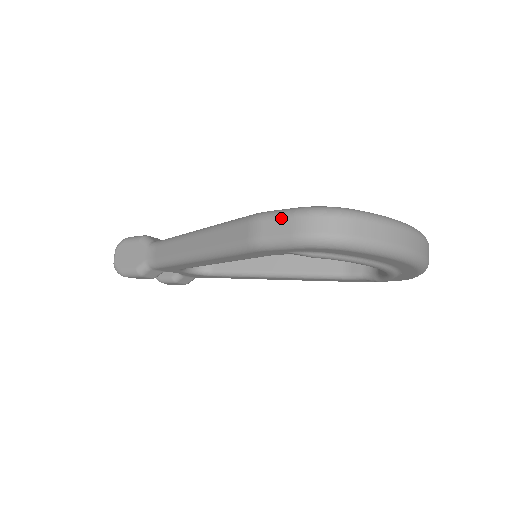
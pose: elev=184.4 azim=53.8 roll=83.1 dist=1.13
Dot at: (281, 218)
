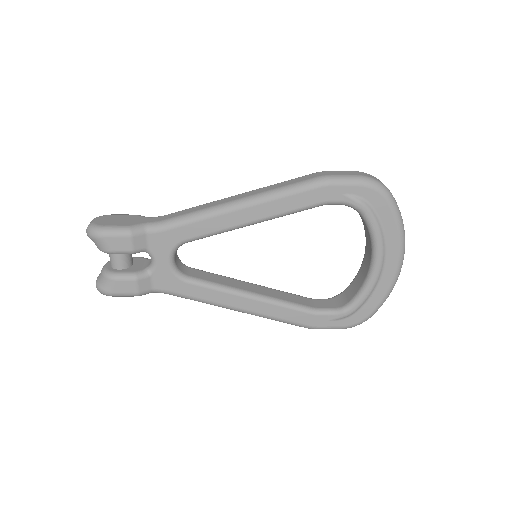
Dot at: (345, 171)
